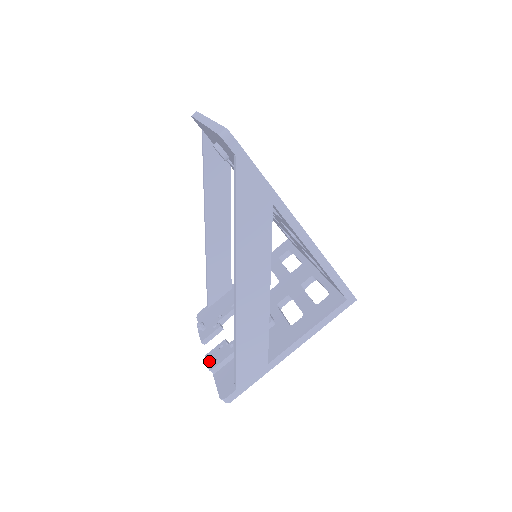
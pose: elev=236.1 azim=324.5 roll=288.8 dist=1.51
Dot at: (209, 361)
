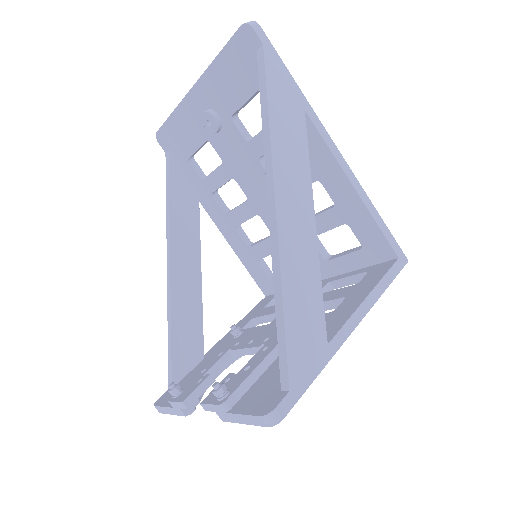
Dot at: (218, 388)
